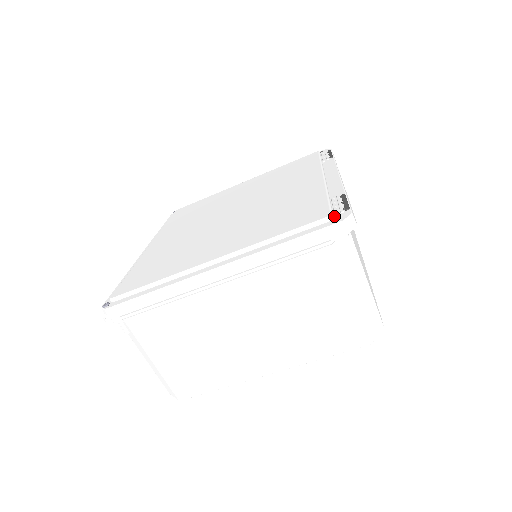
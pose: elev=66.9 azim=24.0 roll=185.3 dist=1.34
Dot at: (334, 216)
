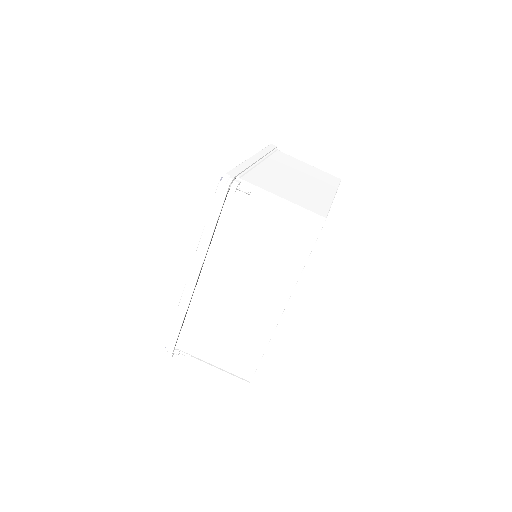
Dot at: occluded
